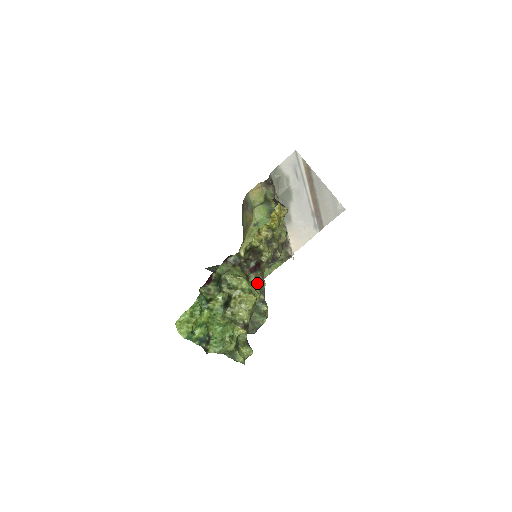
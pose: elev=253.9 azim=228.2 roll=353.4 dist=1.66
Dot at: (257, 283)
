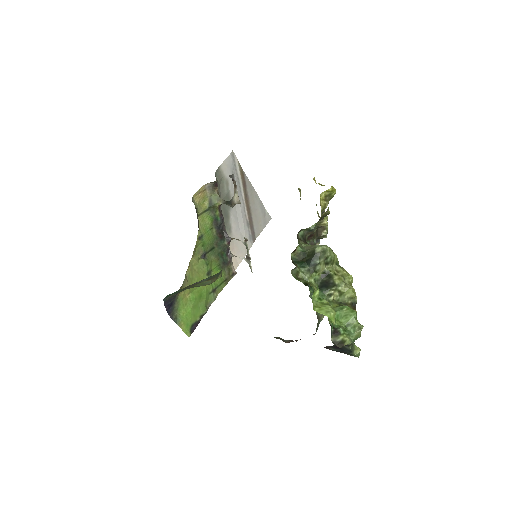
Dot at: occluded
